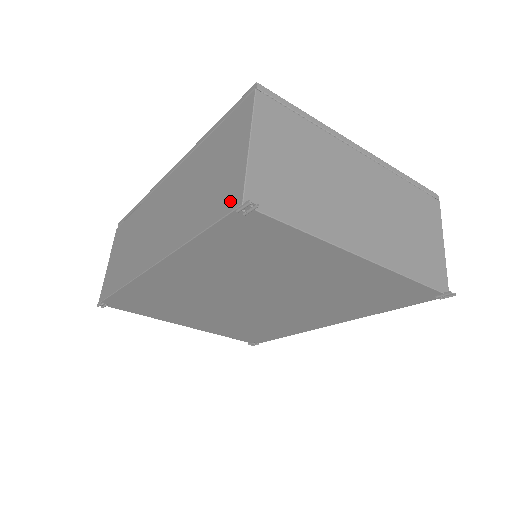
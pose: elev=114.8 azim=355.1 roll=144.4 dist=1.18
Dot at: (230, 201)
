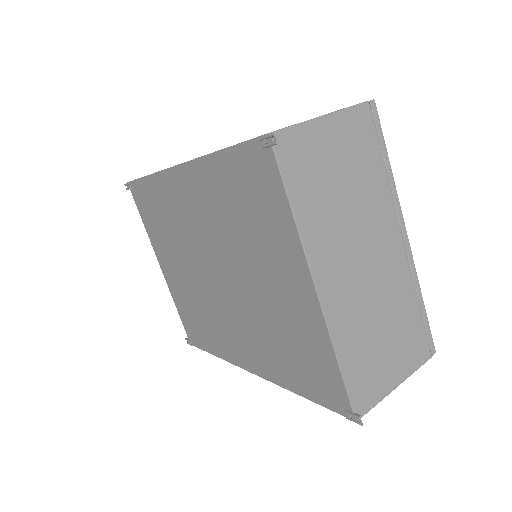
Dot at: occluded
